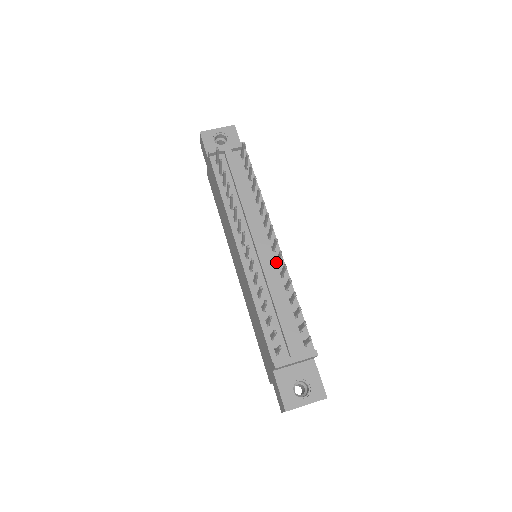
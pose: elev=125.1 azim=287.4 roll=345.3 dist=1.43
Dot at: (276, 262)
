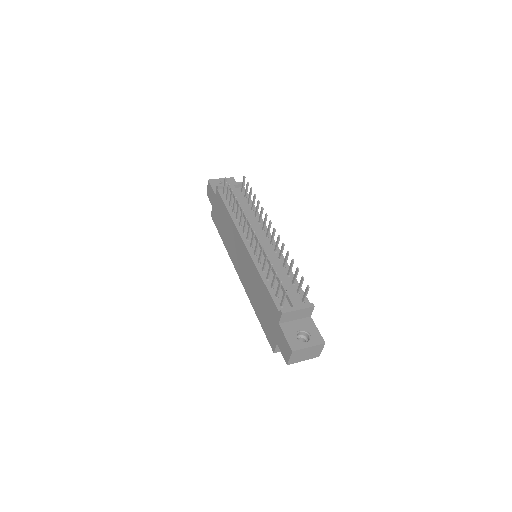
Dot at: (274, 251)
